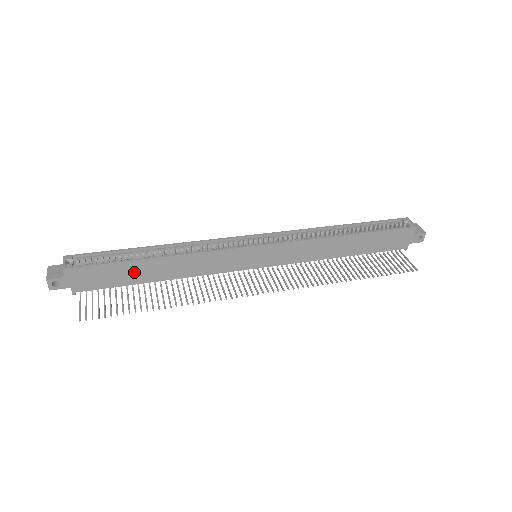
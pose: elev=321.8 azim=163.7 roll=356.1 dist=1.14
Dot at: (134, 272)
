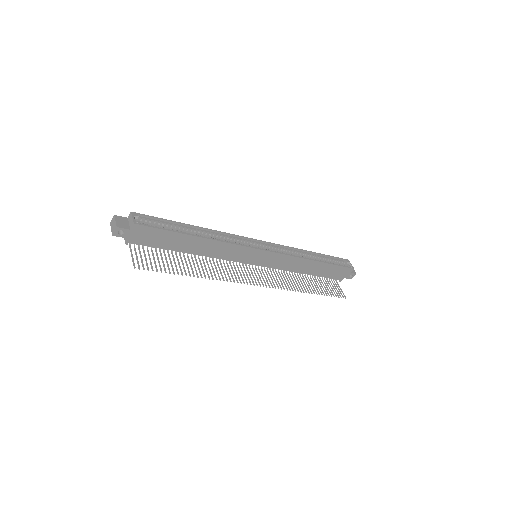
Dot at: (178, 242)
